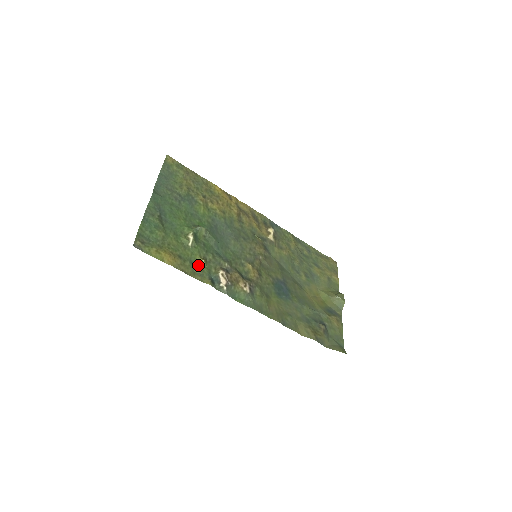
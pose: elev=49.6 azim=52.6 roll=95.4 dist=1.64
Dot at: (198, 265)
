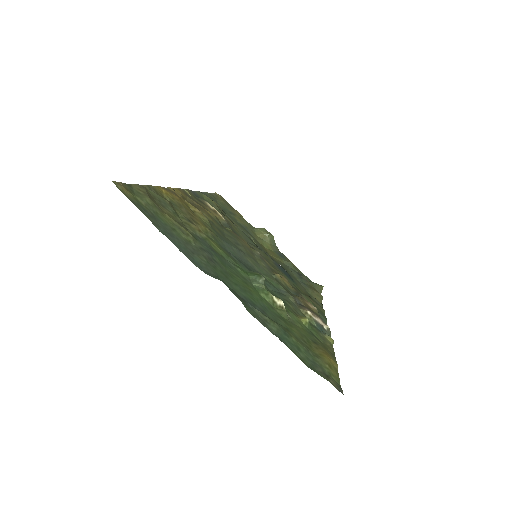
Dot at: (312, 330)
